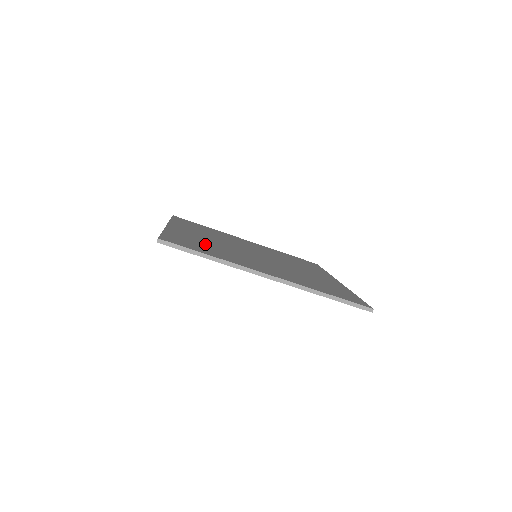
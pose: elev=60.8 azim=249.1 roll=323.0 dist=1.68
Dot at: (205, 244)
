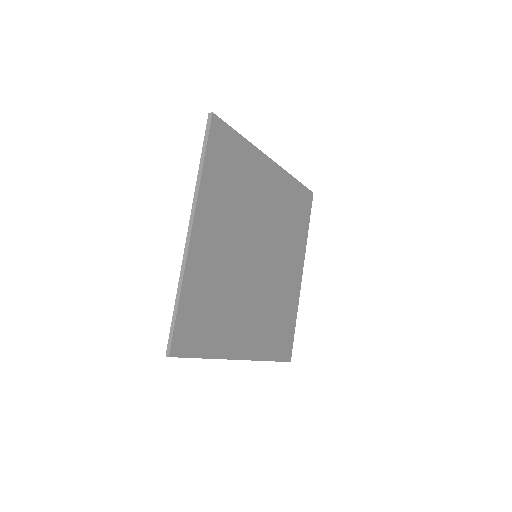
Dot at: (213, 298)
